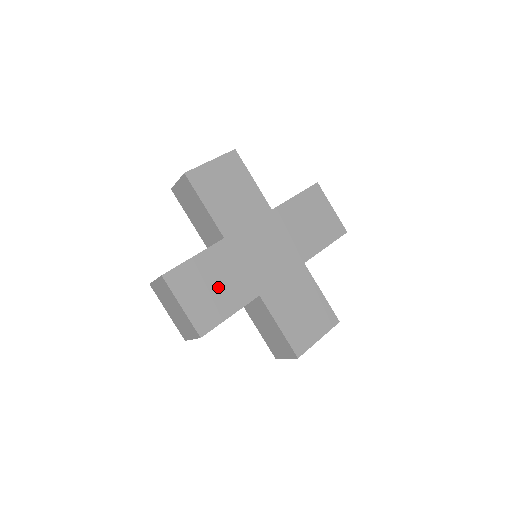
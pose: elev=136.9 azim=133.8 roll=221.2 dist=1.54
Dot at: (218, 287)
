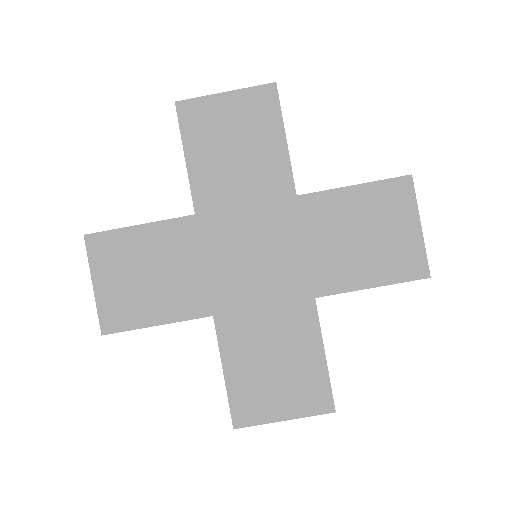
Dot at: (155, 279)
